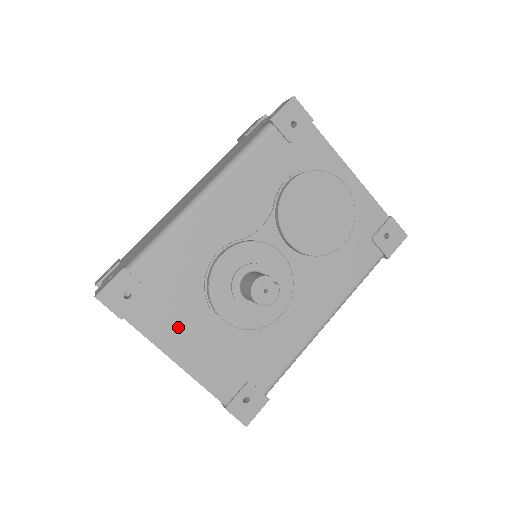
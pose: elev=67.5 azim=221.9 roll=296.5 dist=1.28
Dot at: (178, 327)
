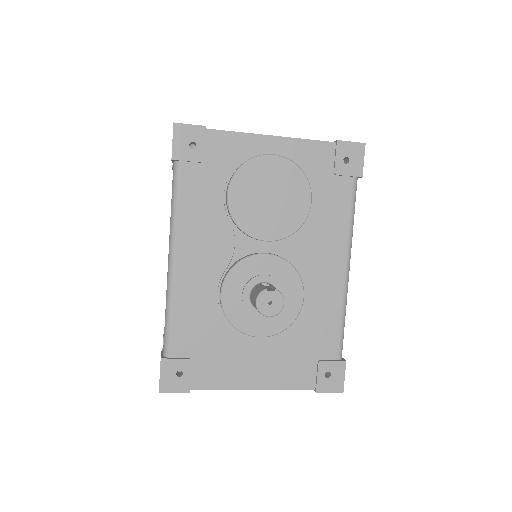
Dot at: (234, 365)
